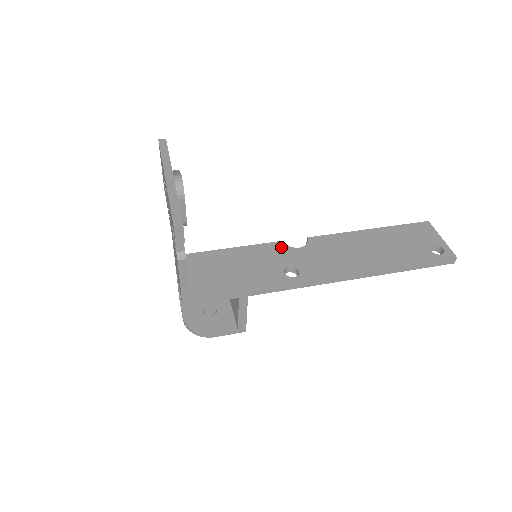
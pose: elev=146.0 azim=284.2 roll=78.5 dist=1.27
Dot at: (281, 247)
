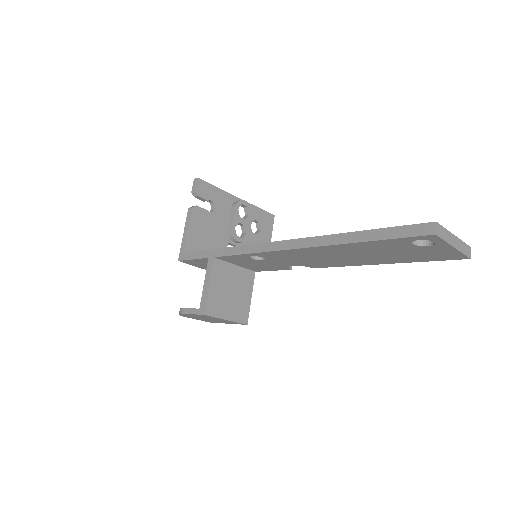
Dot at: occluded
